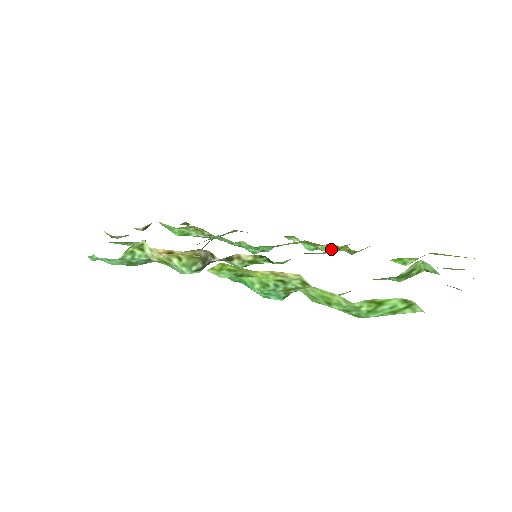
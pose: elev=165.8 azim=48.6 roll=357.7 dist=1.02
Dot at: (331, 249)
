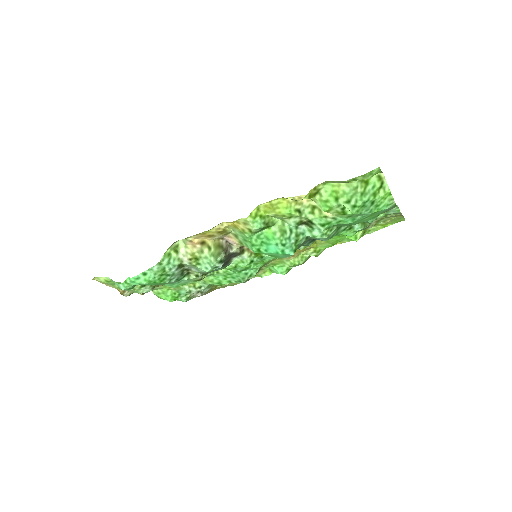
Dot at: (300, 260)
